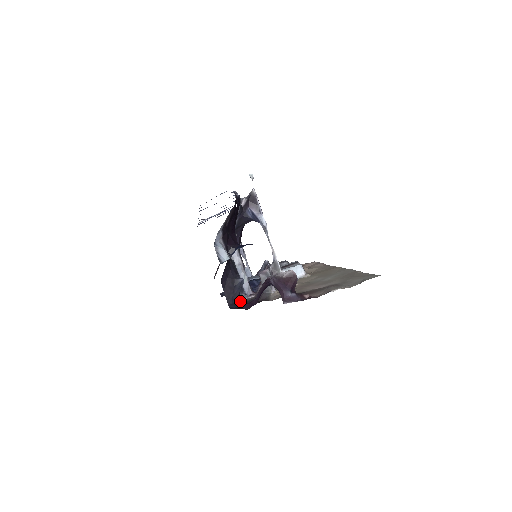
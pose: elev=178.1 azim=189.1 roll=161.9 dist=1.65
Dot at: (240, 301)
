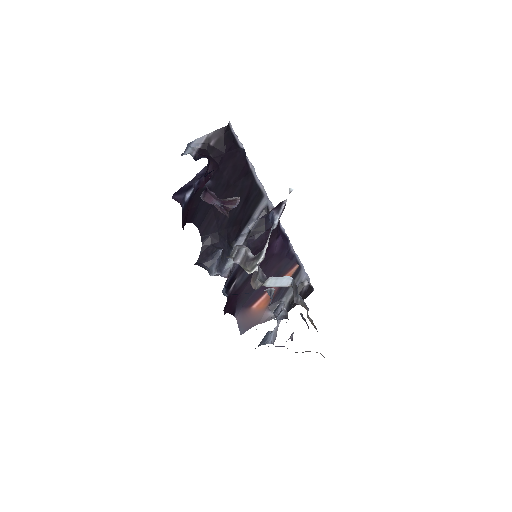
Dot at: (177, 198)
